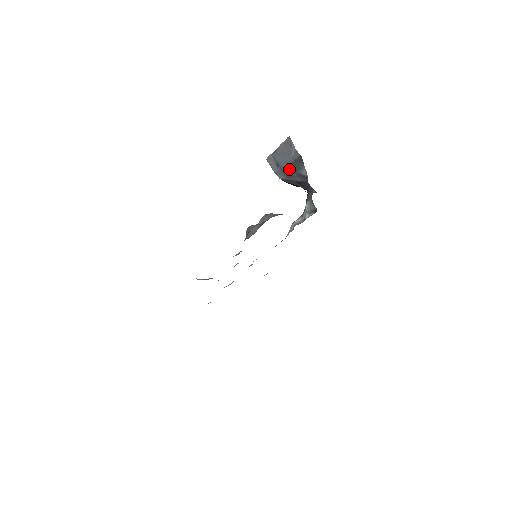
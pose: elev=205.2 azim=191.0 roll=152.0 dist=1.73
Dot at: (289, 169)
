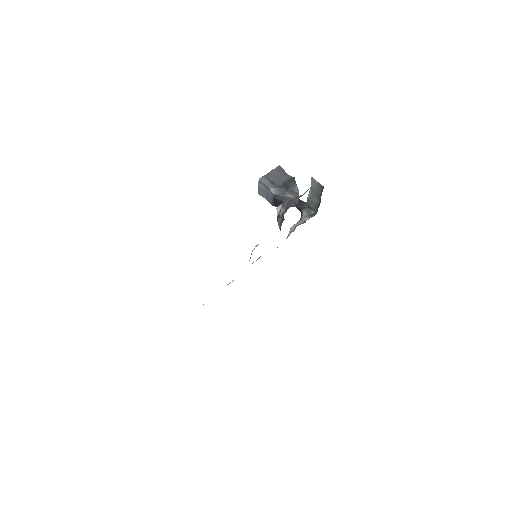
Dot at: (284, 186)
